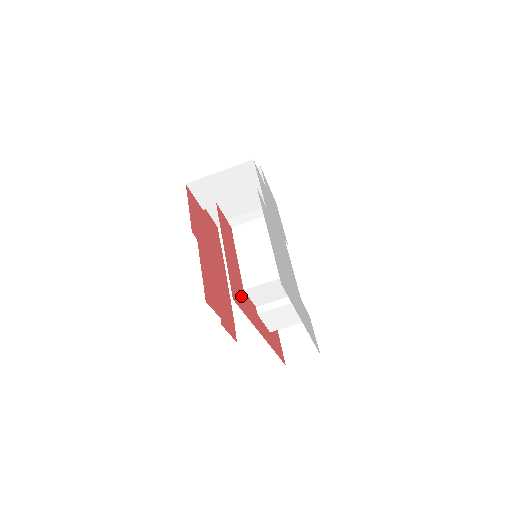
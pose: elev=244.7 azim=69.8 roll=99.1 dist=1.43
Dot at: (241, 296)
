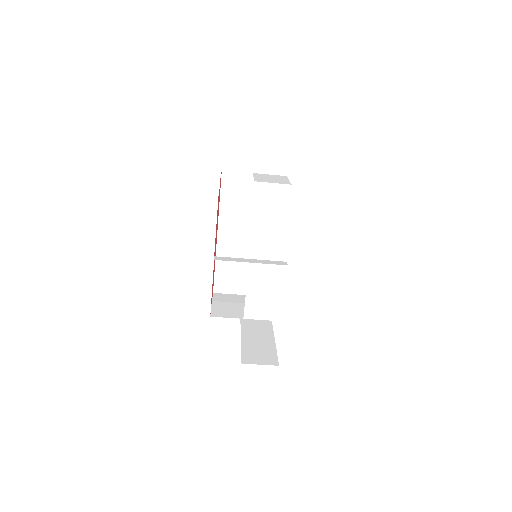
Dot at: occluded
